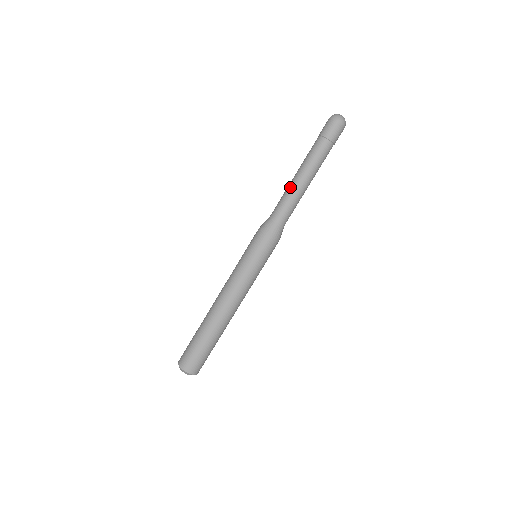
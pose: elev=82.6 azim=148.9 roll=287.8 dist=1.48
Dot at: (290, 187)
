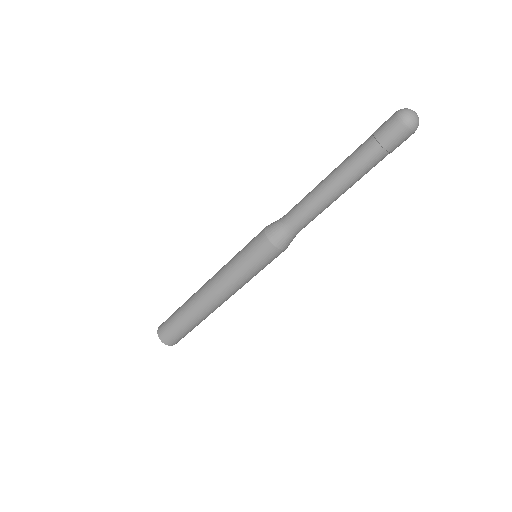
Dot at: (315, 196)
